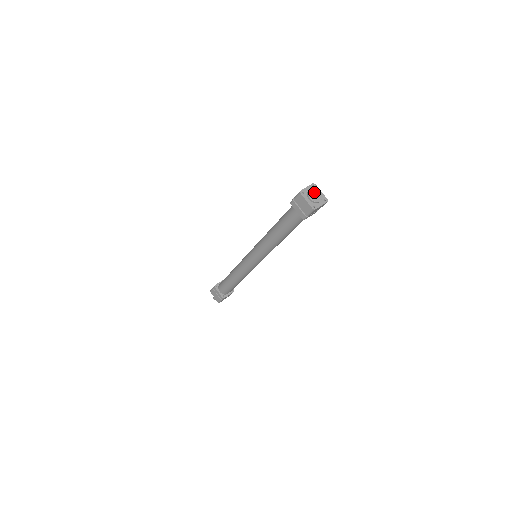
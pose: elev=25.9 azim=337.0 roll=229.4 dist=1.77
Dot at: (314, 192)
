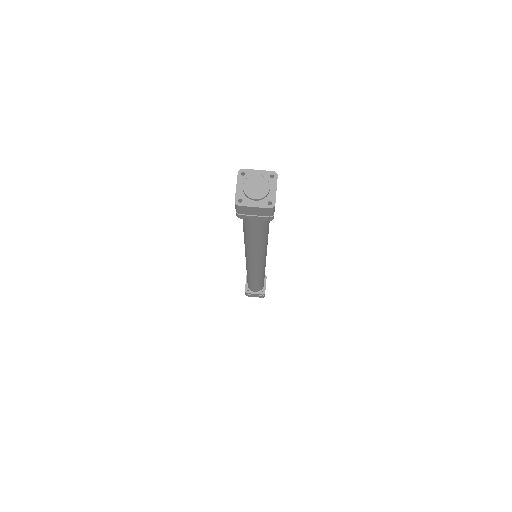
Dot at: (259, 182)
